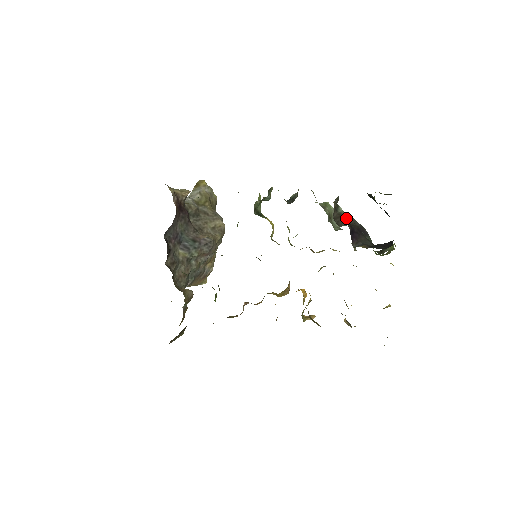
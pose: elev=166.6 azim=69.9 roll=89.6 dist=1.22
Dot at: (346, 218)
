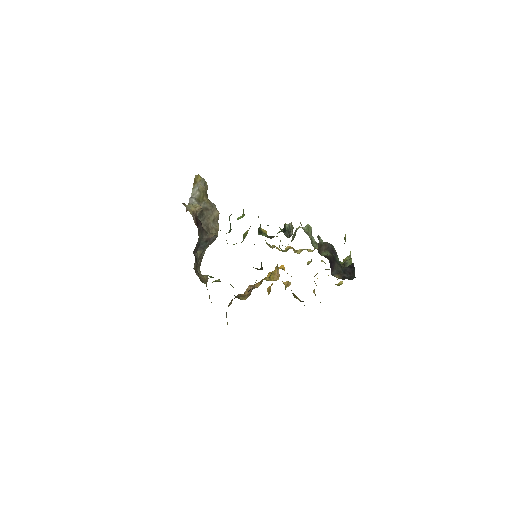
Dot at: (324, 245)
